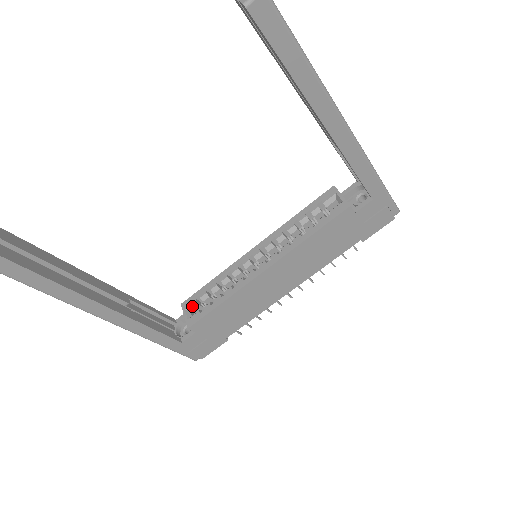
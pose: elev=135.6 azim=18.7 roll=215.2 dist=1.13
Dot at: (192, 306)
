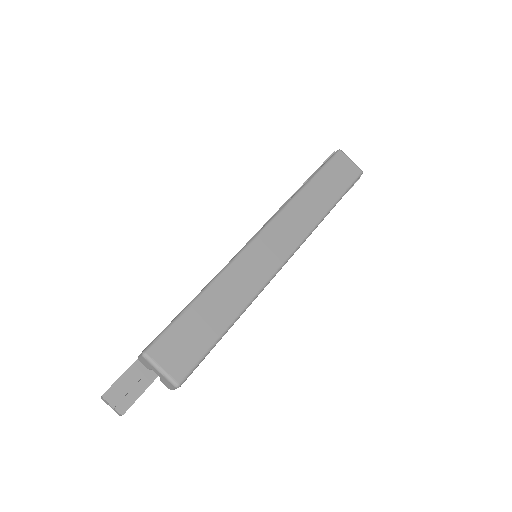
Dot at: occluded
